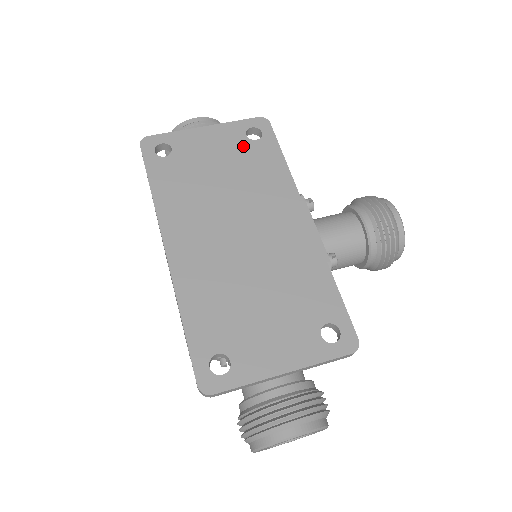
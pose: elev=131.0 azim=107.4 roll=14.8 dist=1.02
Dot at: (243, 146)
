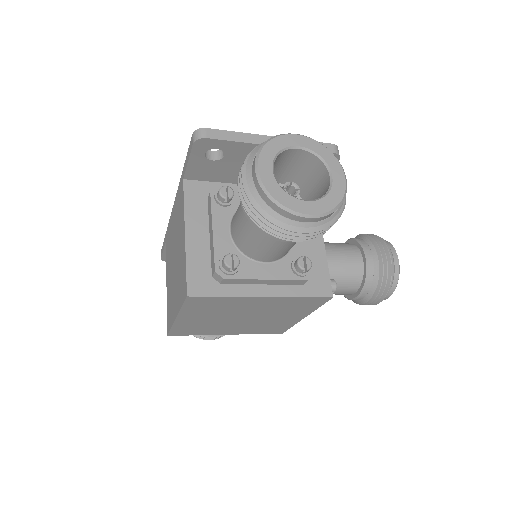
Dot at: occluded
